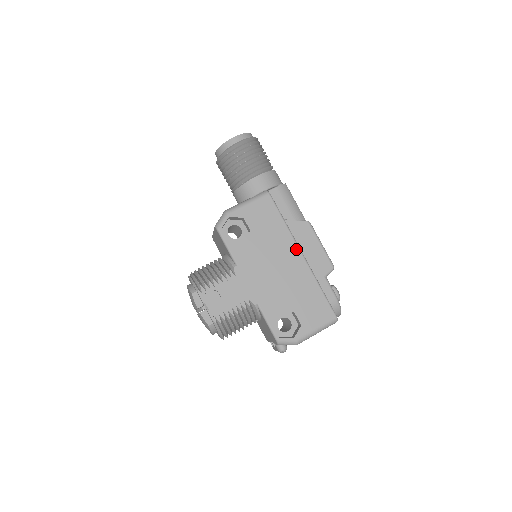
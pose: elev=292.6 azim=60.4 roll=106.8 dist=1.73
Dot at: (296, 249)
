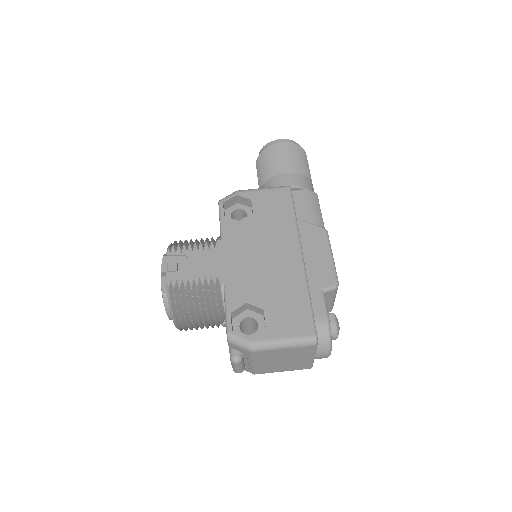
Dot at: (296, 246)
